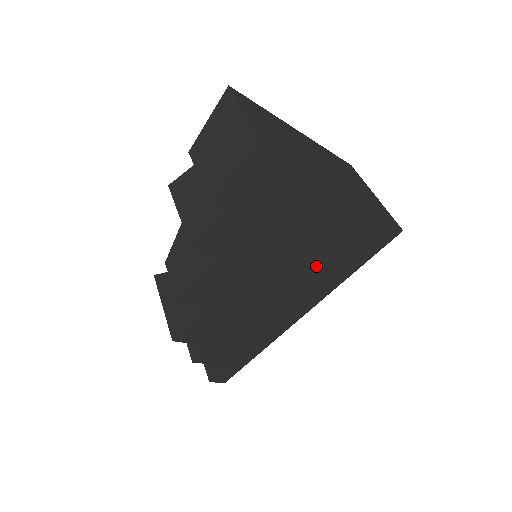
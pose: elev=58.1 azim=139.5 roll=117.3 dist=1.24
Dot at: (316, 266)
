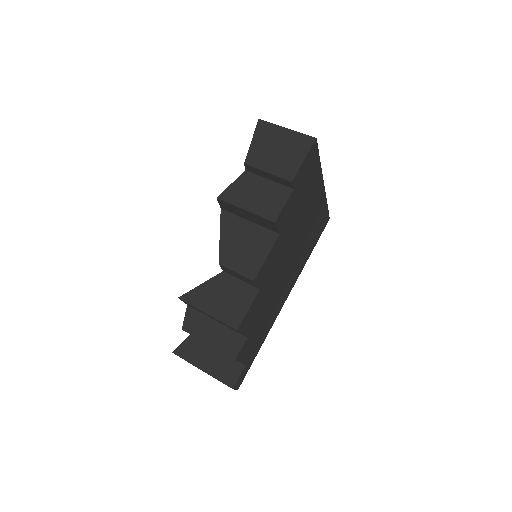
Dot at: (302, 248)
